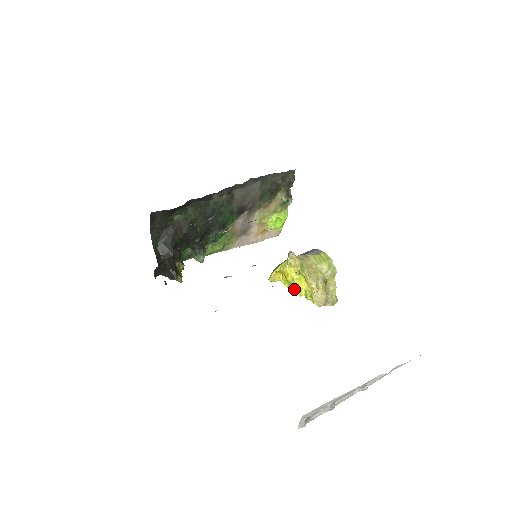
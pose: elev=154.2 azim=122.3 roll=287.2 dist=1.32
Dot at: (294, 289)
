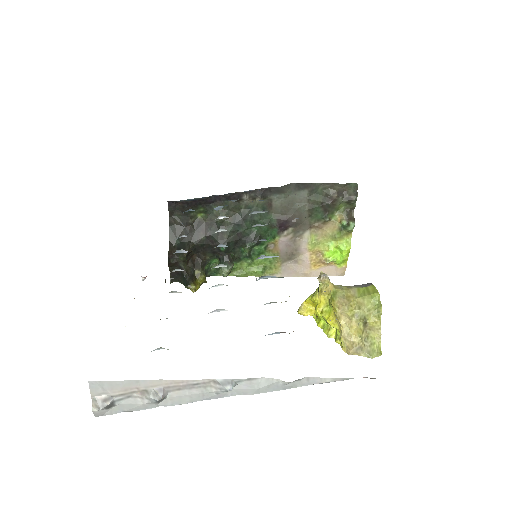
Dot at: (324, 327)
